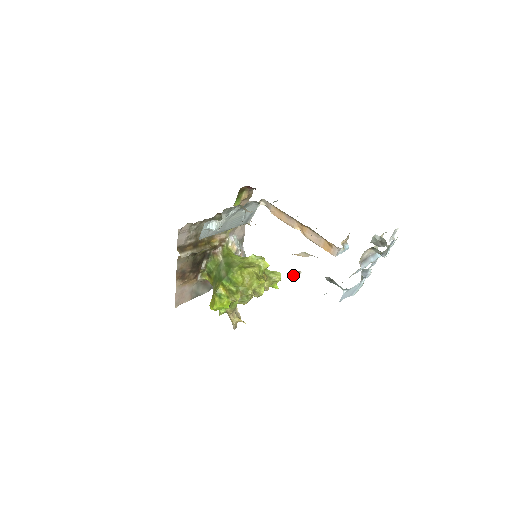
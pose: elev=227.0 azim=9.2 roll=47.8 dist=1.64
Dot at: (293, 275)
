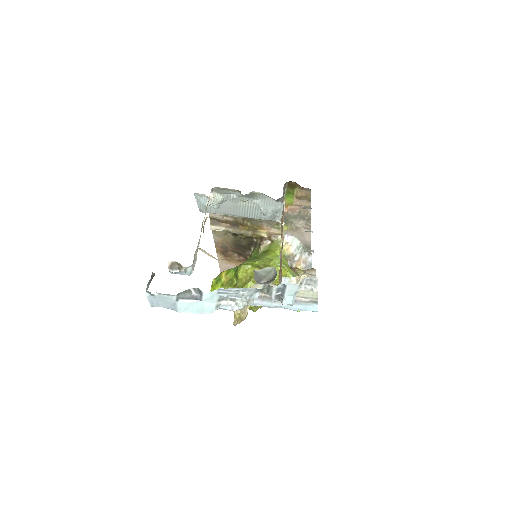
Dot at: (174, 265)
